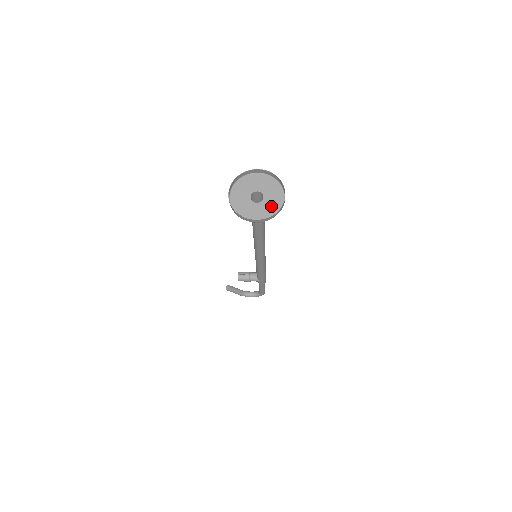
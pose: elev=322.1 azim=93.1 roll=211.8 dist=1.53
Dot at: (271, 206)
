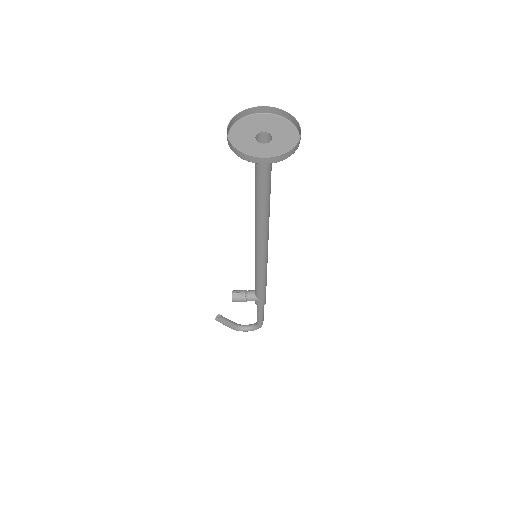
Dot at: (283, 146)
